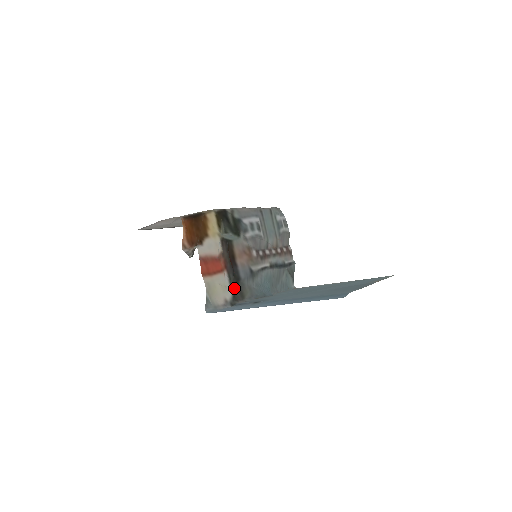
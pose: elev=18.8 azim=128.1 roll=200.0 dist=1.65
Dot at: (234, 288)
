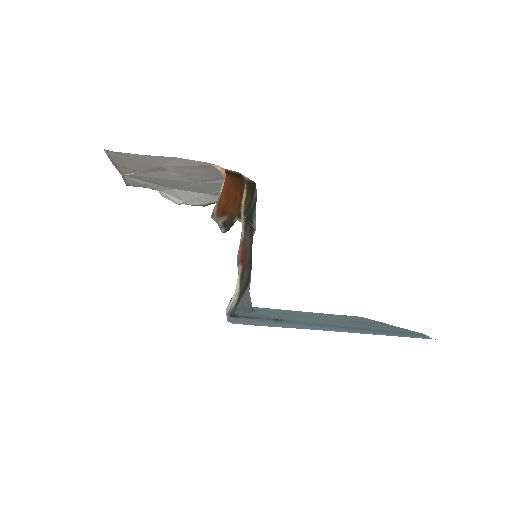
Dot at: (241, 292)
